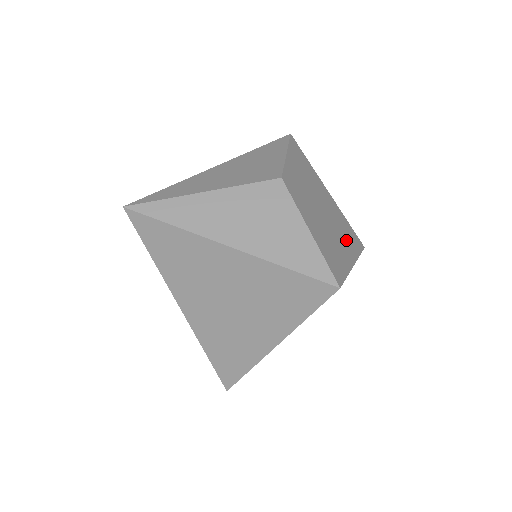
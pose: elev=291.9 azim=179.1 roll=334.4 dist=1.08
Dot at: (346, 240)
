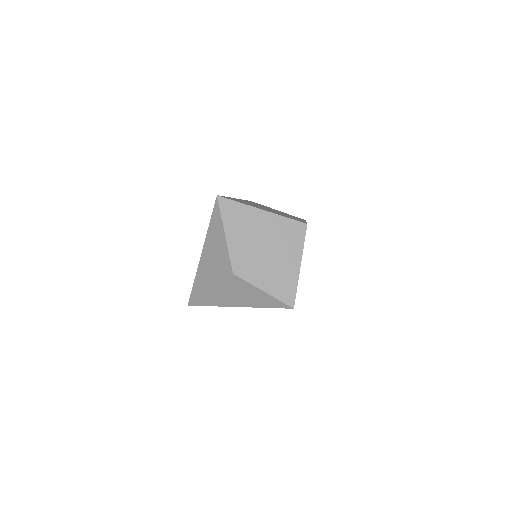
Dot at: (290, 248)
